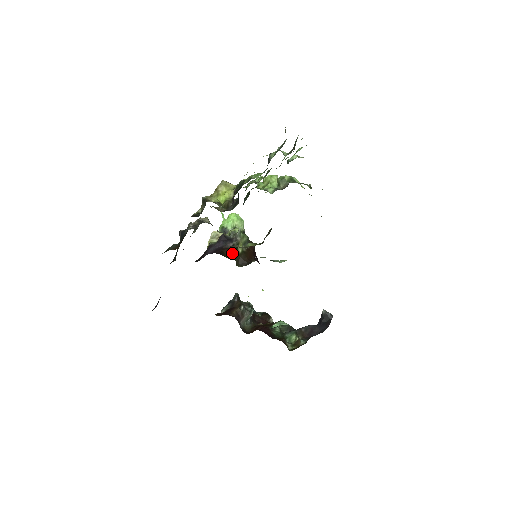
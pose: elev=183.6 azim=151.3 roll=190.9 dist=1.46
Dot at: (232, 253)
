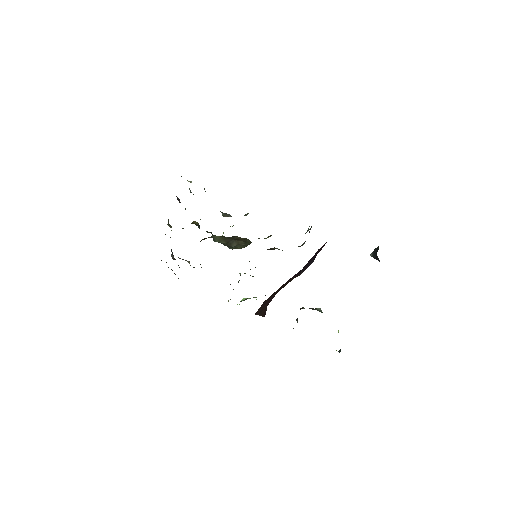
Dot at: occluded
